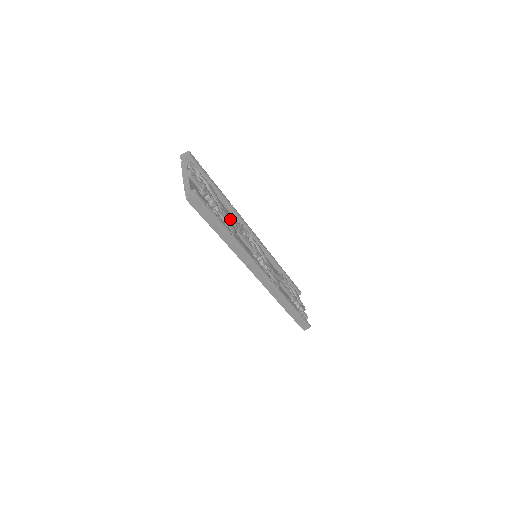
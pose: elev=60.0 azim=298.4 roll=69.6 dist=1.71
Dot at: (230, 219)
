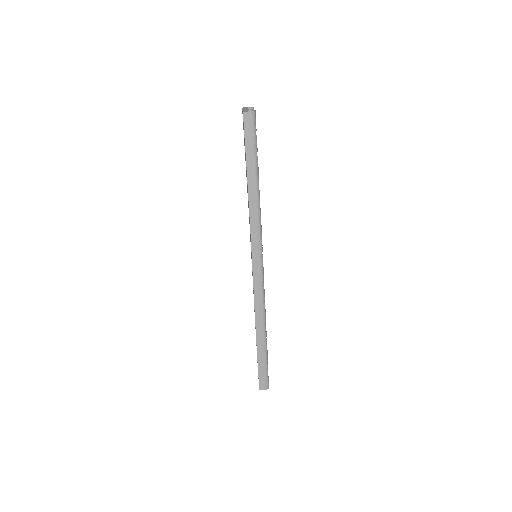
Dot at: occluded
